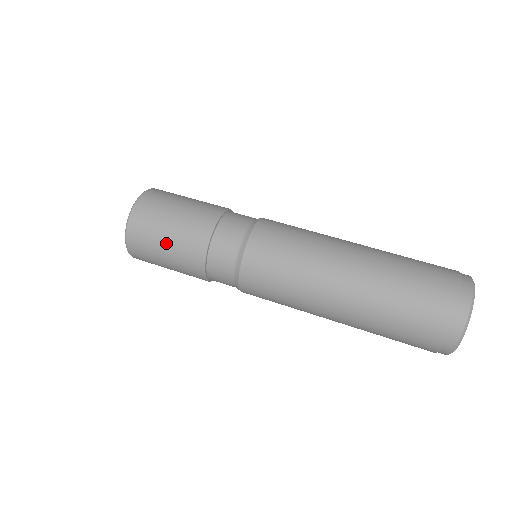
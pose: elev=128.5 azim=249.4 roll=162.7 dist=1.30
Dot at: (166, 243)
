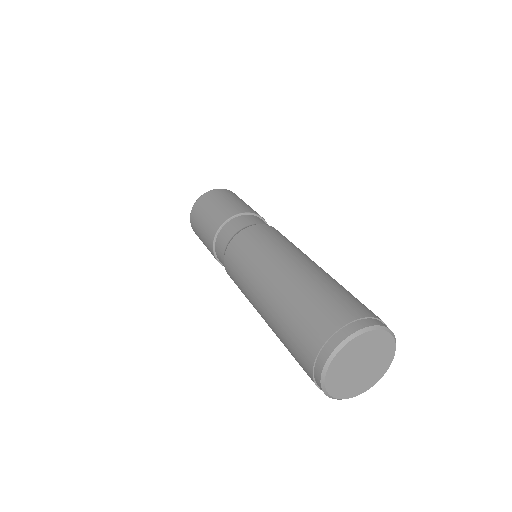
Dot at: (204, 244)
